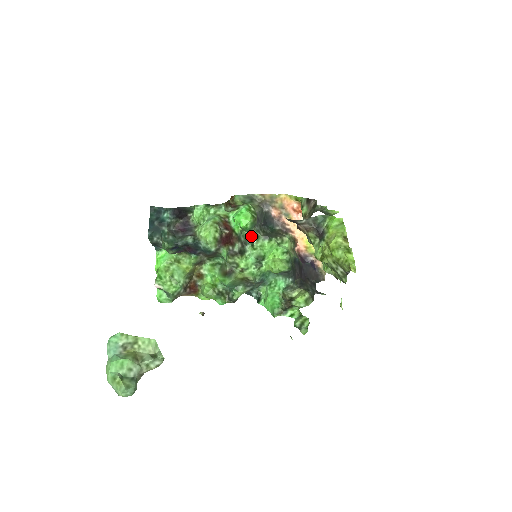
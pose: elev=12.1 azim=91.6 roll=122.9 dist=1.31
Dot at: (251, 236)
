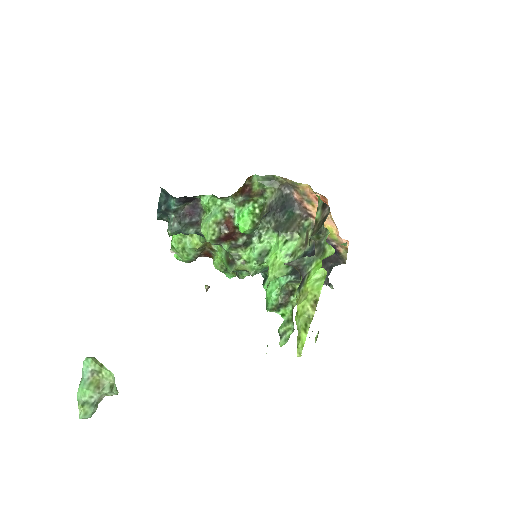
Dot at: (259, 228)
